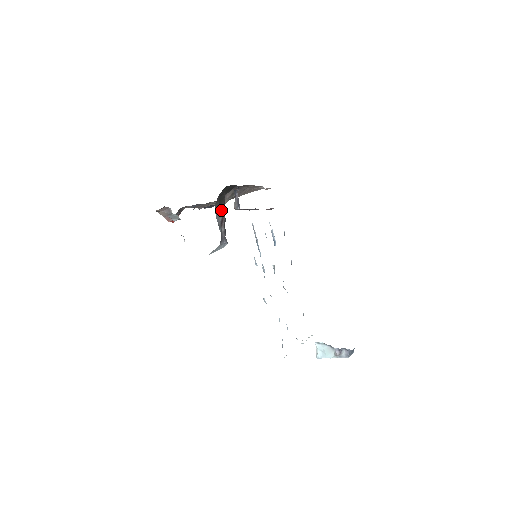
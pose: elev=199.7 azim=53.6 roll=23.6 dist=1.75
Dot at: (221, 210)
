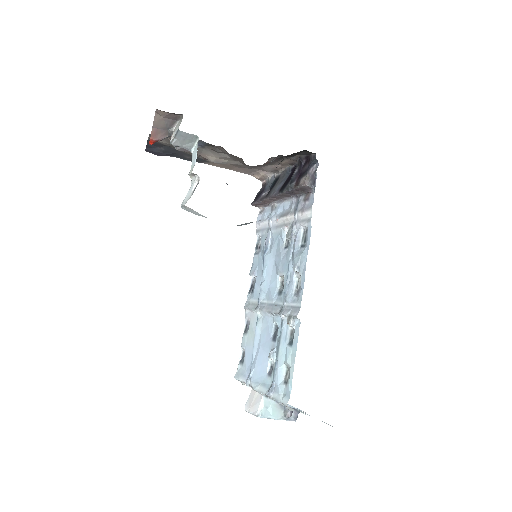
Dot at: occluded
